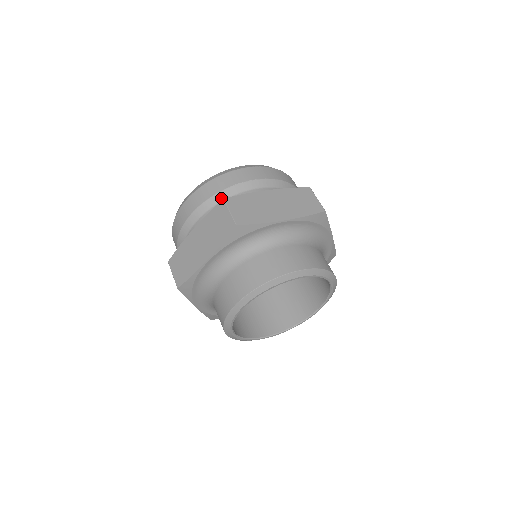
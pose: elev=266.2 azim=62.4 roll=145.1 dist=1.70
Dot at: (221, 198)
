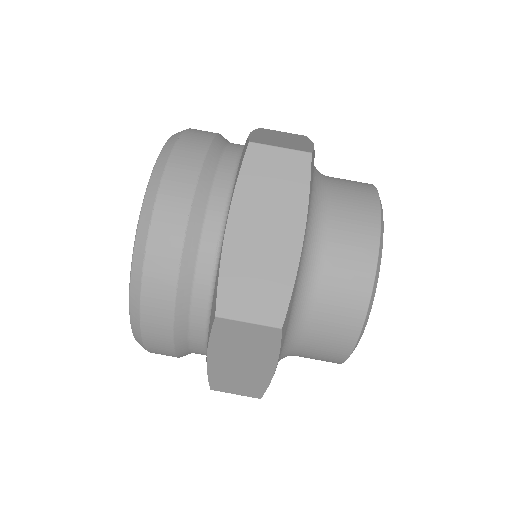
Dot at: (186, 297)
